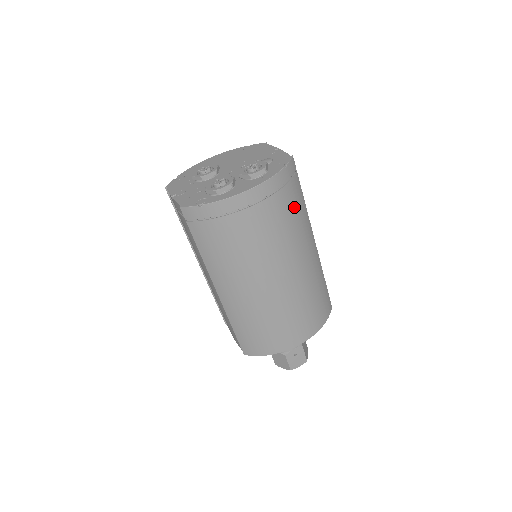
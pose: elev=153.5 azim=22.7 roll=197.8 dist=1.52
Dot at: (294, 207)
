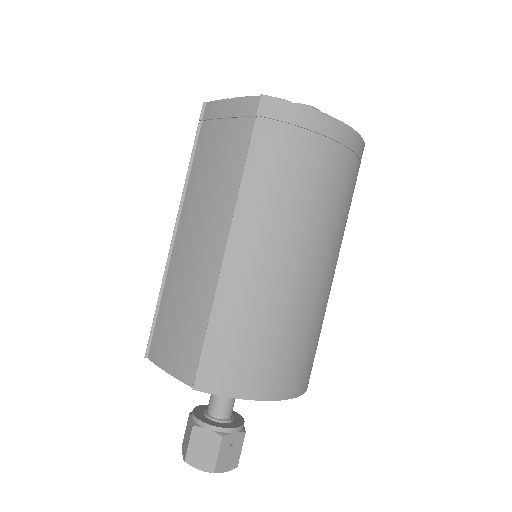
Dot at: occluded
